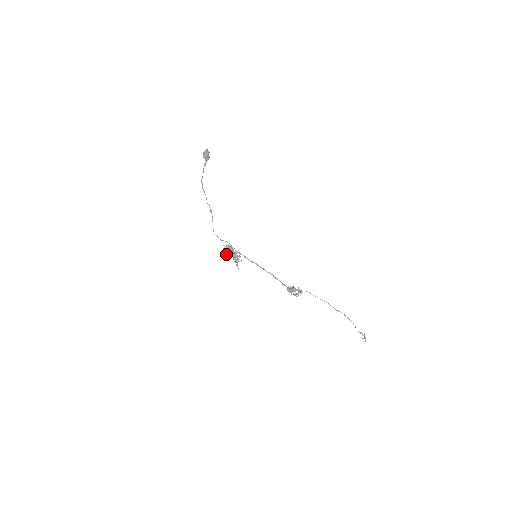
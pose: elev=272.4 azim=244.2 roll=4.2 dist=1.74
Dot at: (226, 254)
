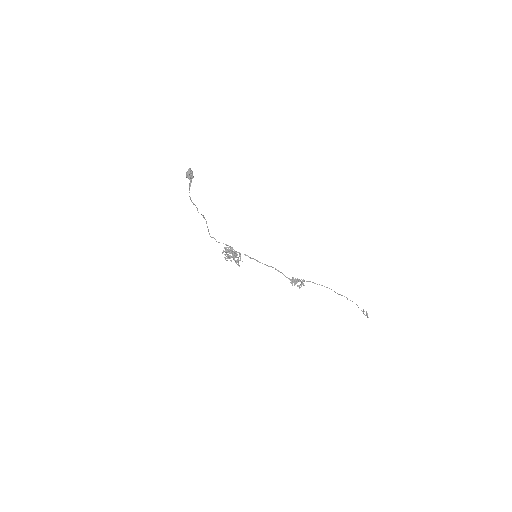
Dot at: occluded
